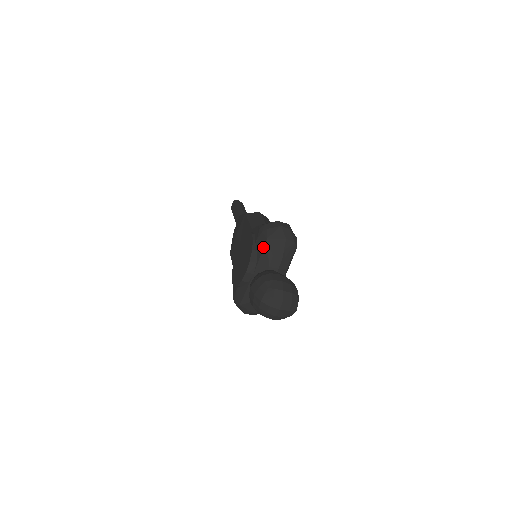
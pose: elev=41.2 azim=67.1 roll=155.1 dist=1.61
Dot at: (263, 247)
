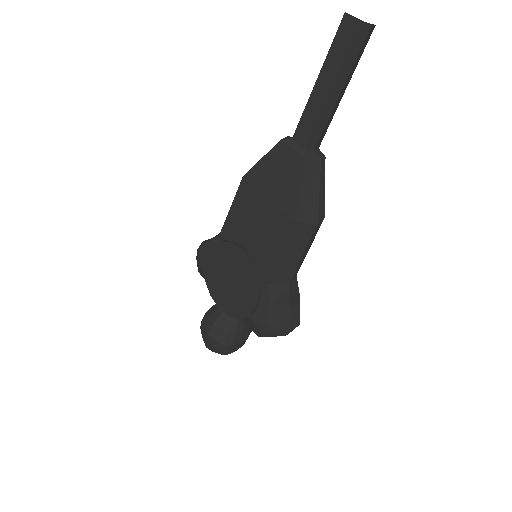
Dot at: occluded
